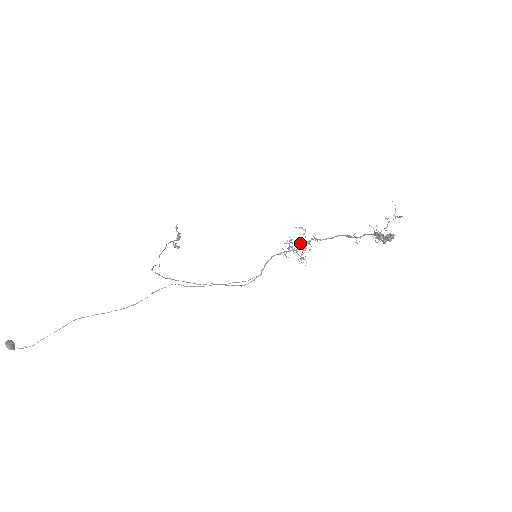
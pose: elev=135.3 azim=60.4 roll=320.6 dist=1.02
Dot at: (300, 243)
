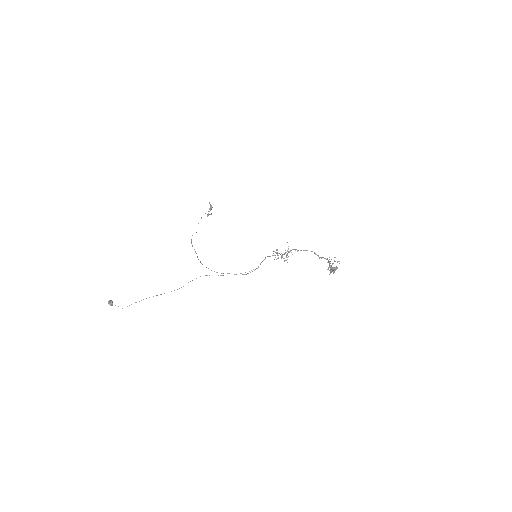
Dot at: (284, 254)
